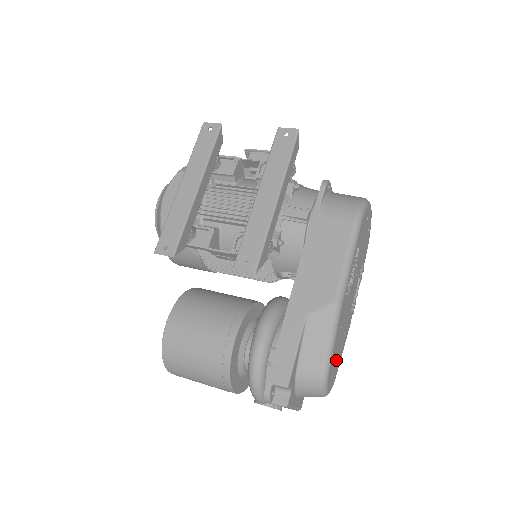
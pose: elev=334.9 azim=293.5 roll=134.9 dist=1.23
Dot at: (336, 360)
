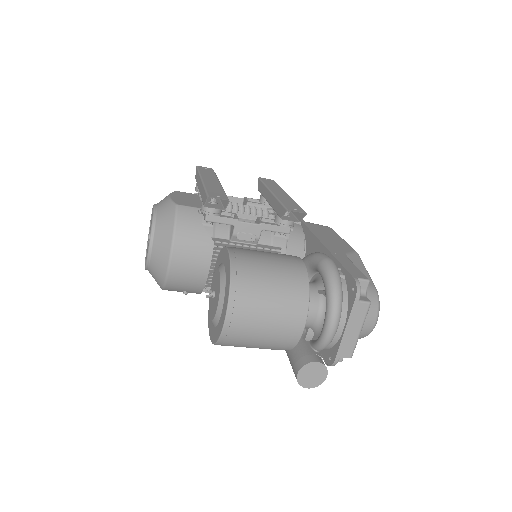
Dot at: occluded
